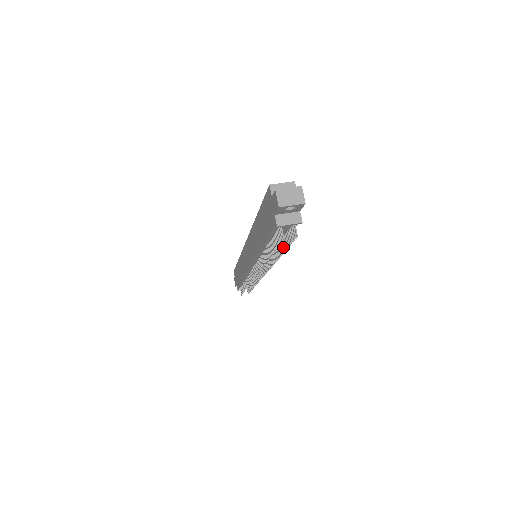
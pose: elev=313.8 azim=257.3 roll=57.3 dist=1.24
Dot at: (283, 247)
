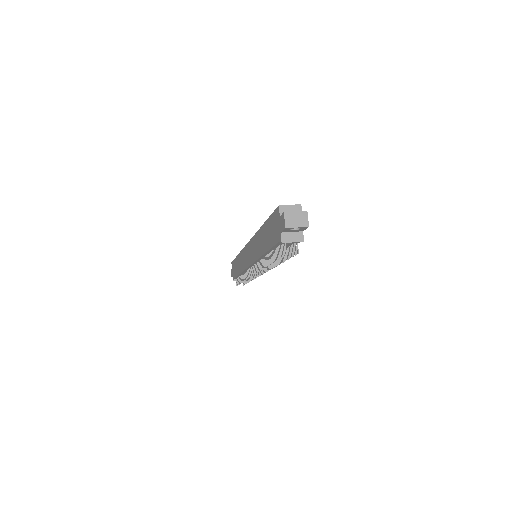
Dot at: (284, 257)
